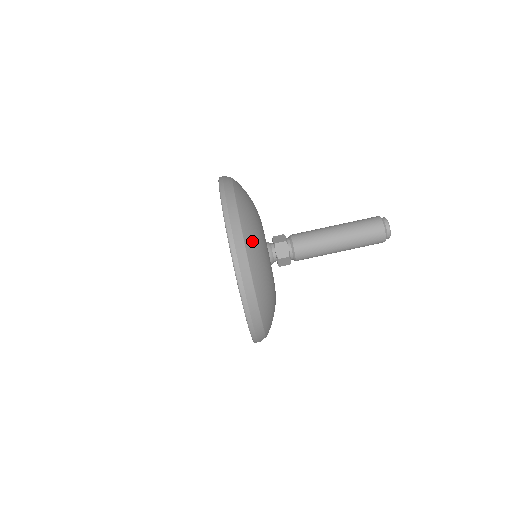
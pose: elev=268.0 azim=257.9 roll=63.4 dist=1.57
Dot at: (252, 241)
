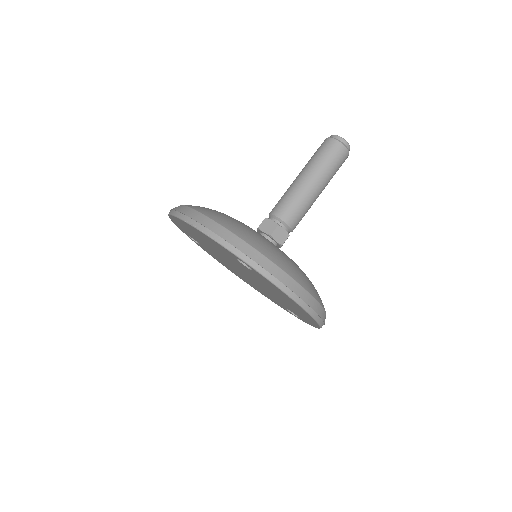
Dot at: (213, 213)
